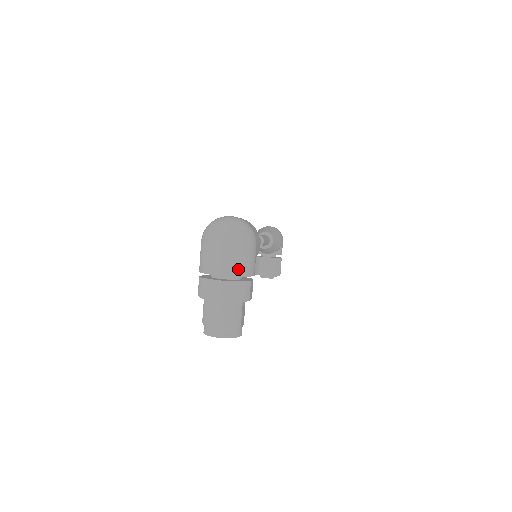
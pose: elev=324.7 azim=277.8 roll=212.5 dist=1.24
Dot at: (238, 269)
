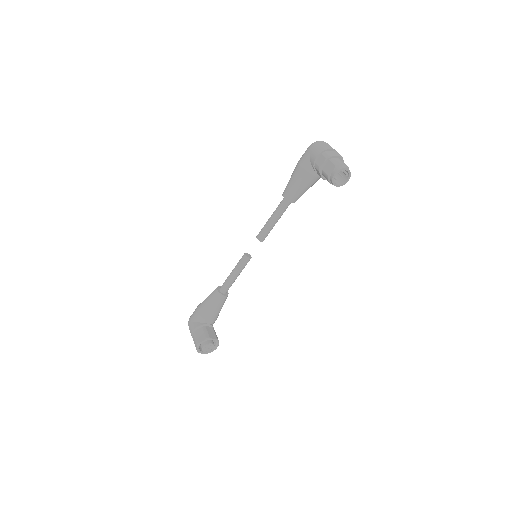
Dot at: occluded
